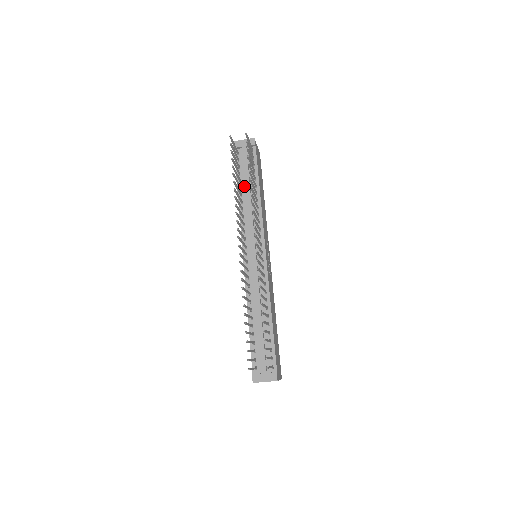
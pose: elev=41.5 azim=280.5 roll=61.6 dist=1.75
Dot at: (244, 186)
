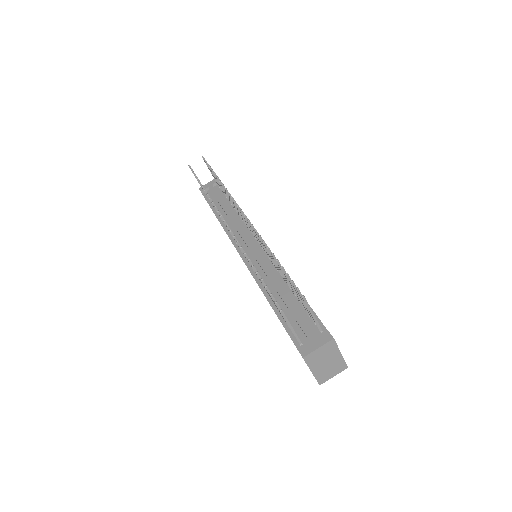
Dot at: (220, 209)
